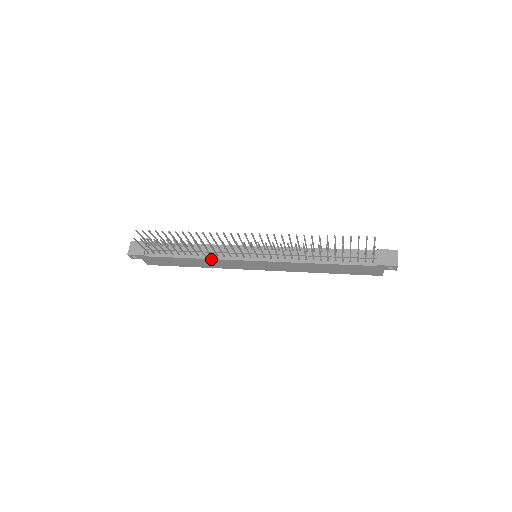
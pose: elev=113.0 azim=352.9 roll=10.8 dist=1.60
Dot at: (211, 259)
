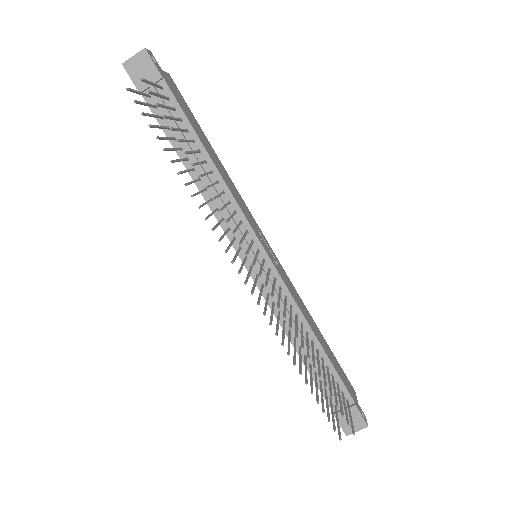
Dot at: occluded
